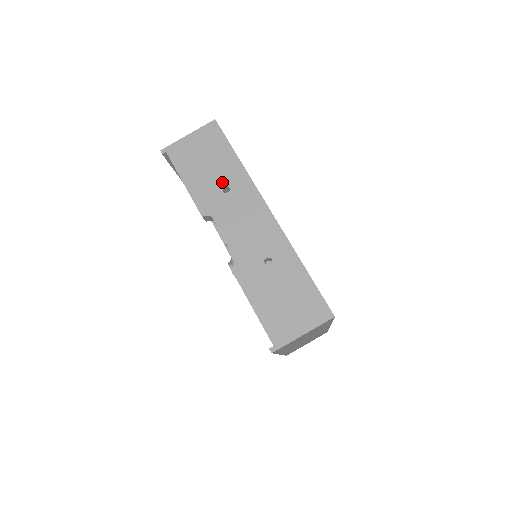
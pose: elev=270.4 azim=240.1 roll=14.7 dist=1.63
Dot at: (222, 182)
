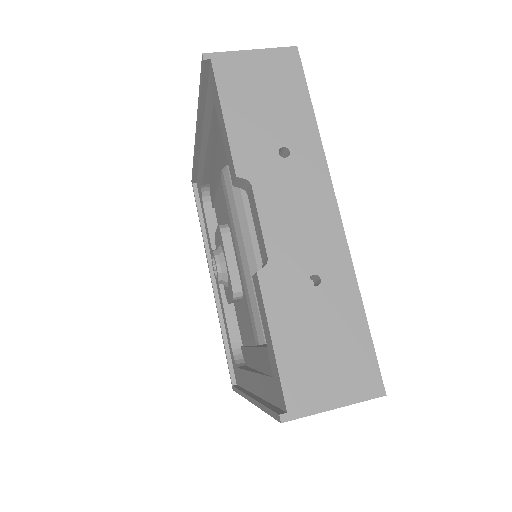
Dot at: (281, 139)
